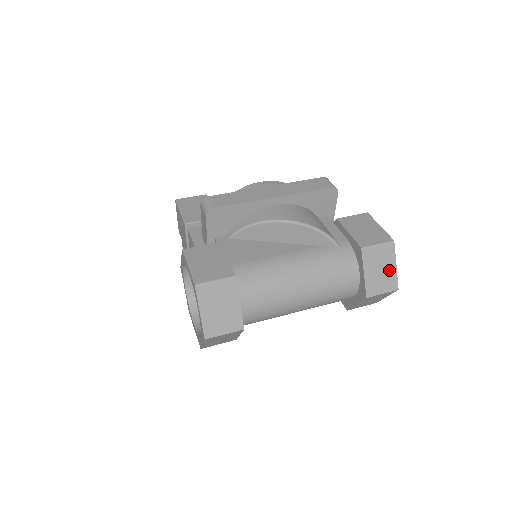
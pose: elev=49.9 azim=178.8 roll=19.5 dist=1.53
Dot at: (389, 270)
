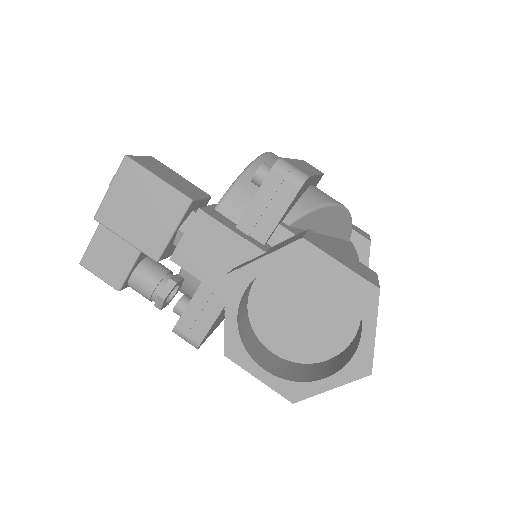
Dot at: occluded
